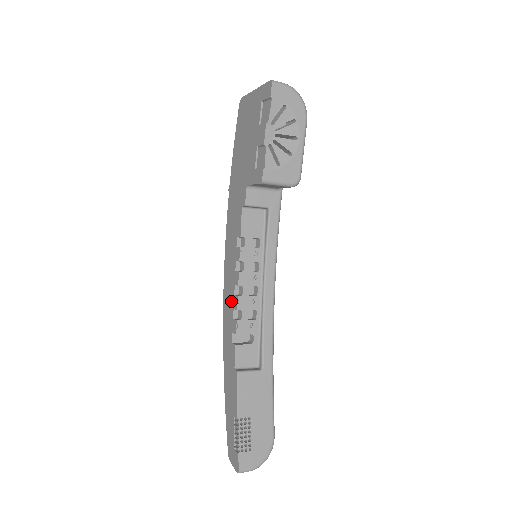
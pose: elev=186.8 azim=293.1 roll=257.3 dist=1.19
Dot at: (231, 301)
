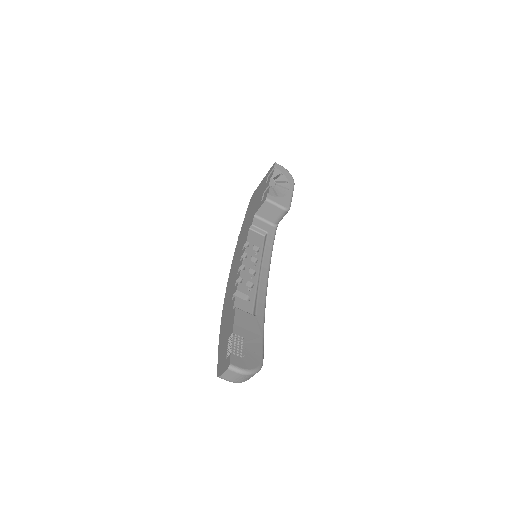
Dot at: (234, 281)
